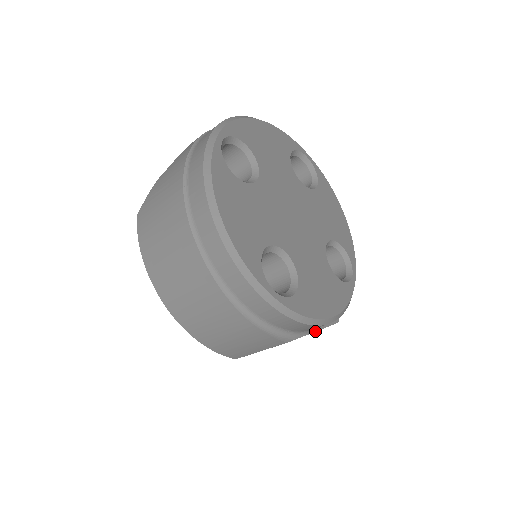
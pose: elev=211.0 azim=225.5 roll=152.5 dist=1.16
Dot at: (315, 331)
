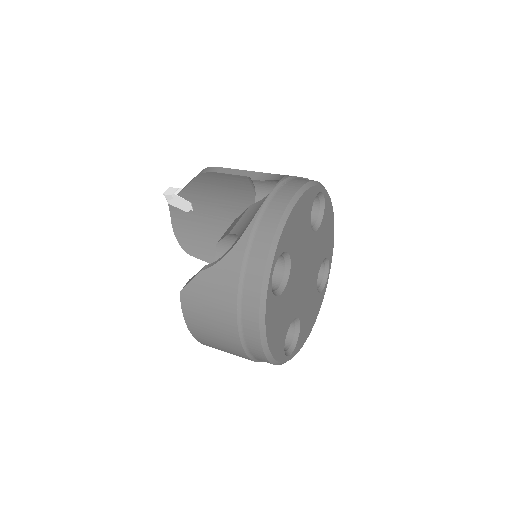
Dot at: occluded
